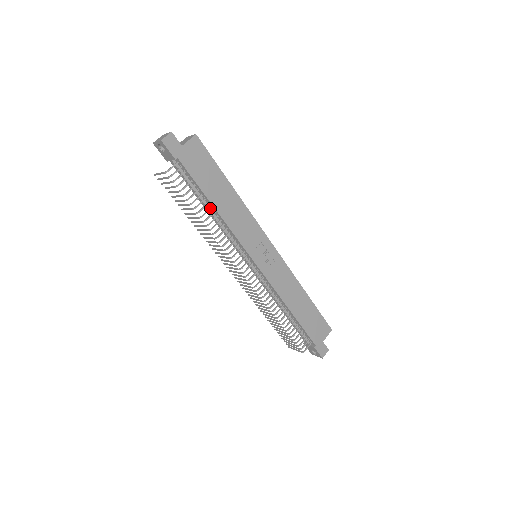
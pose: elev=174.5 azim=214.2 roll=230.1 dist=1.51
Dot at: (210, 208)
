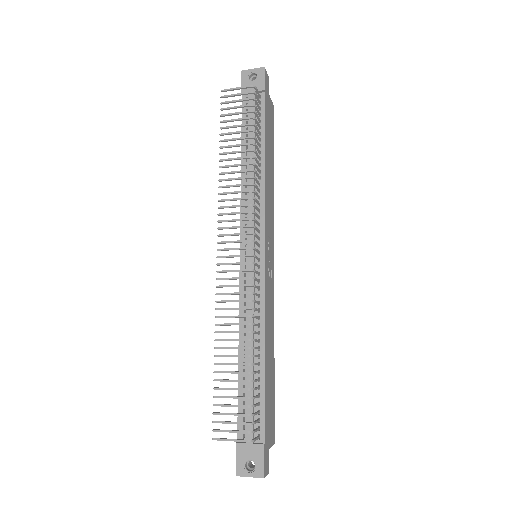
Dot at: (260, 157)
